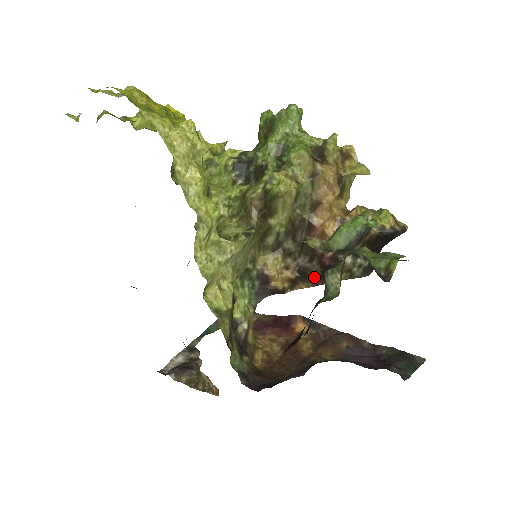
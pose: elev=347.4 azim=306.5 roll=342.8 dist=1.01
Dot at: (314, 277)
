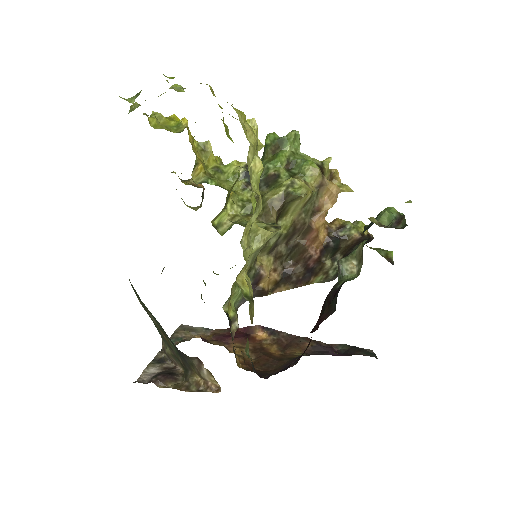
Dot at: (296, 279)
